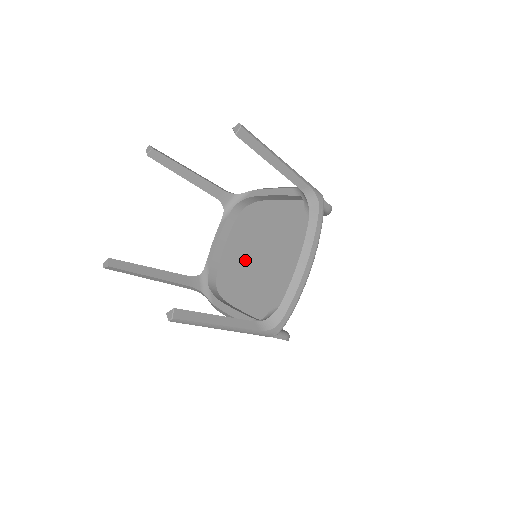
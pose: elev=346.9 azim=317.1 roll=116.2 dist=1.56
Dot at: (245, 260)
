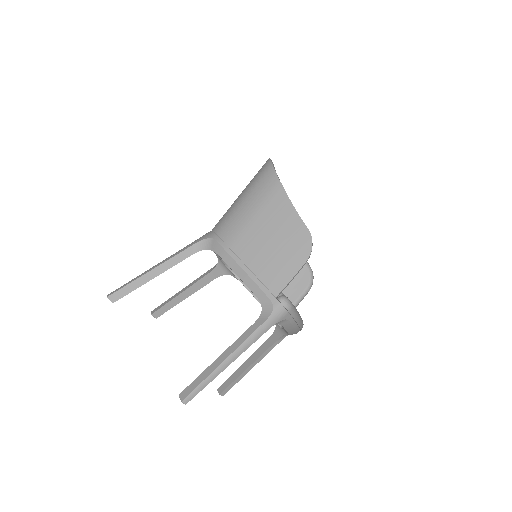
Dot at: occluded
